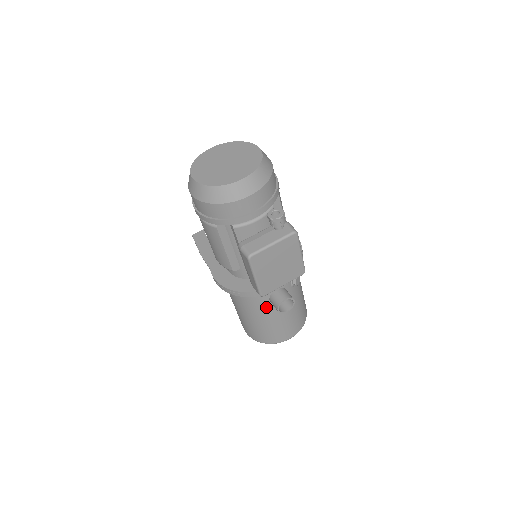
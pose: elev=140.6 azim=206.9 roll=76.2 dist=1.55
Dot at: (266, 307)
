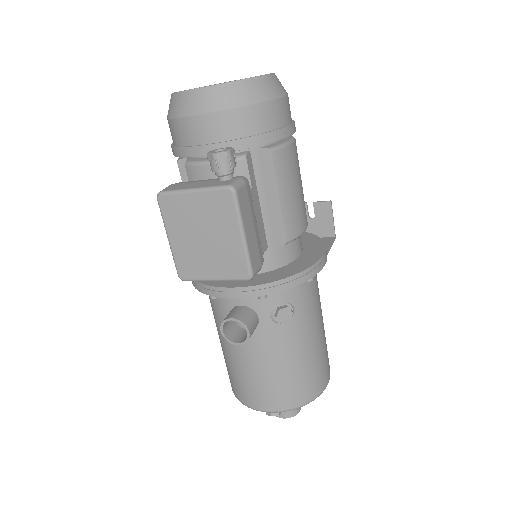
Dot at: occluded
